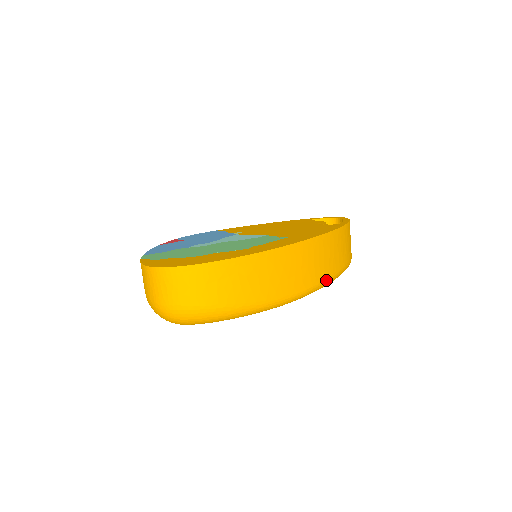
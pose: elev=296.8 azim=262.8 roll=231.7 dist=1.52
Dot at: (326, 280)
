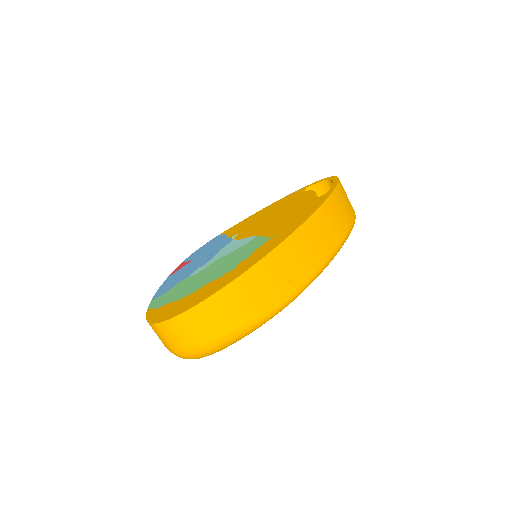
Dot at: (325, 261)
